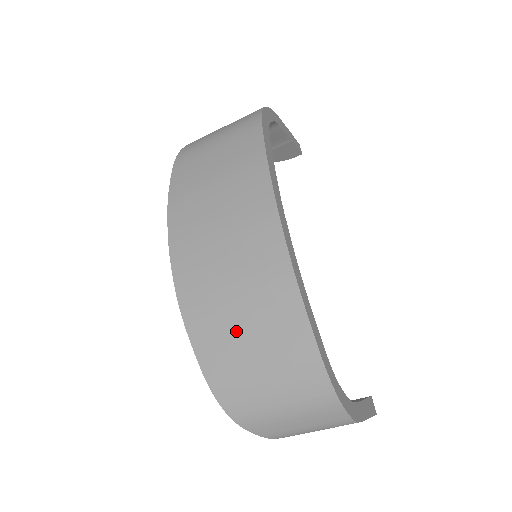
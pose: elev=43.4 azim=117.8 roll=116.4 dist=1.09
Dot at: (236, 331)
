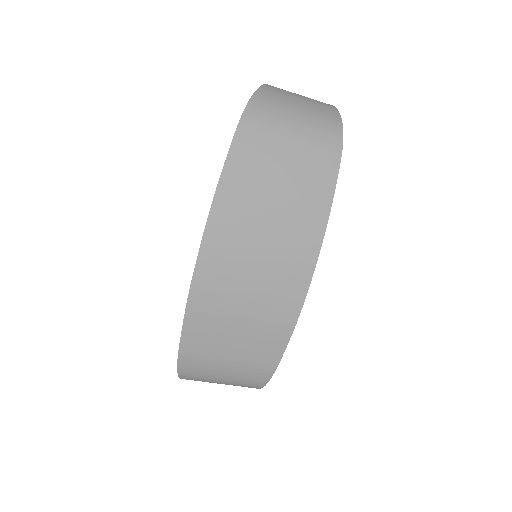
Dot at: (228, 334)
